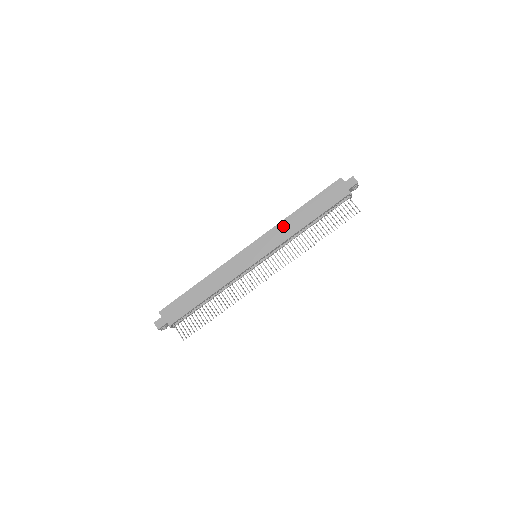
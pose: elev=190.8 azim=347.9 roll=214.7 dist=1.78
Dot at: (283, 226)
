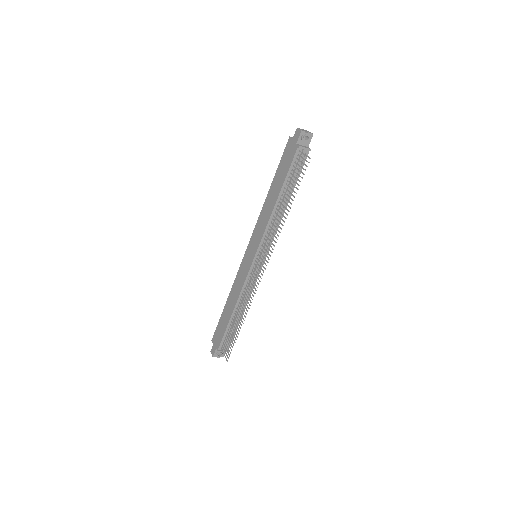
Dot at: (262, 215)
